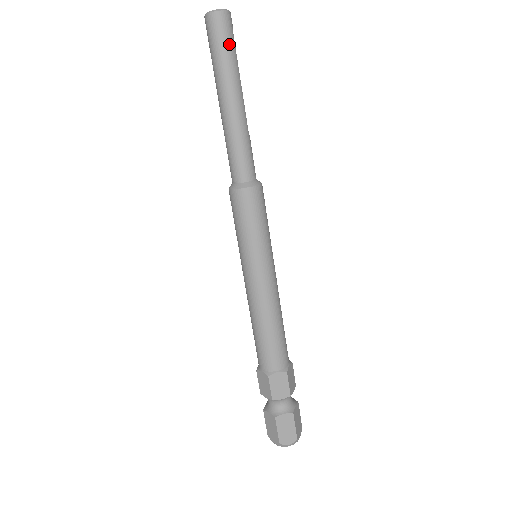
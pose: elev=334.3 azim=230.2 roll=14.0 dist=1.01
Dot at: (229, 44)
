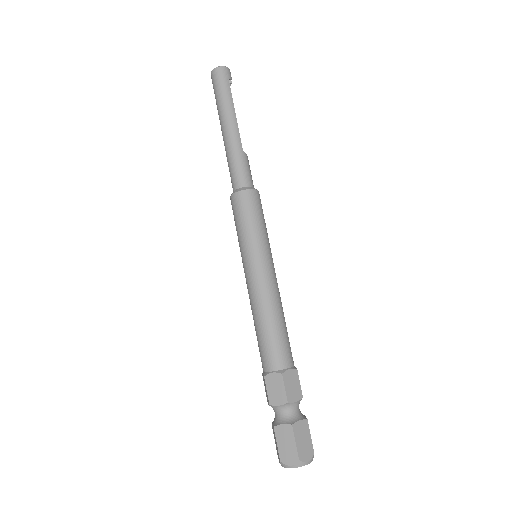
Dot at: (224, 88)
